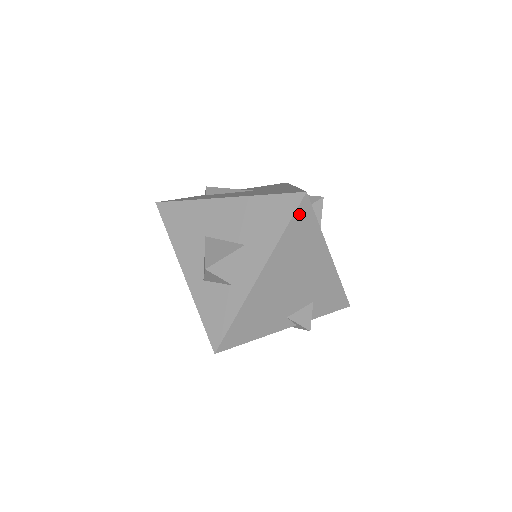
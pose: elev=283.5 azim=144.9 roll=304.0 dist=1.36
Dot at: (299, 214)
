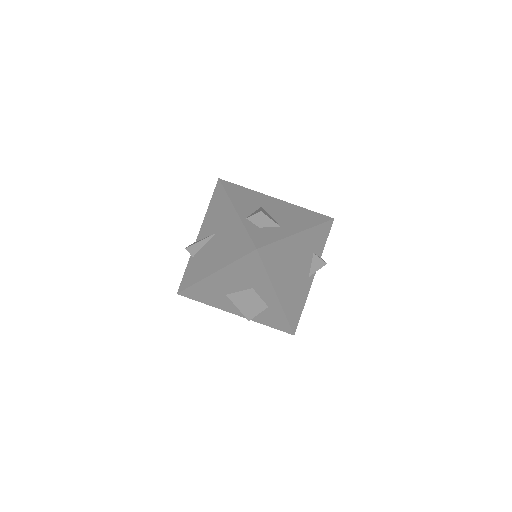
Dot at: (264, 258)
